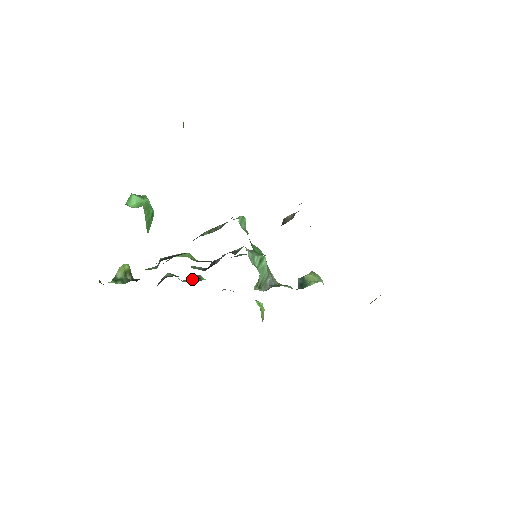
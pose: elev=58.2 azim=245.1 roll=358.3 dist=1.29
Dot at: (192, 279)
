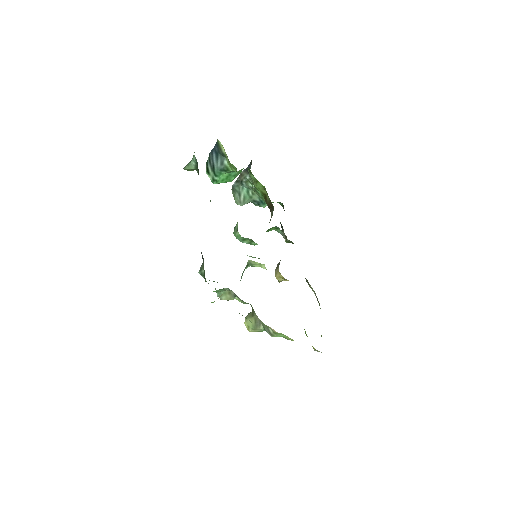
Dot at: occluded
